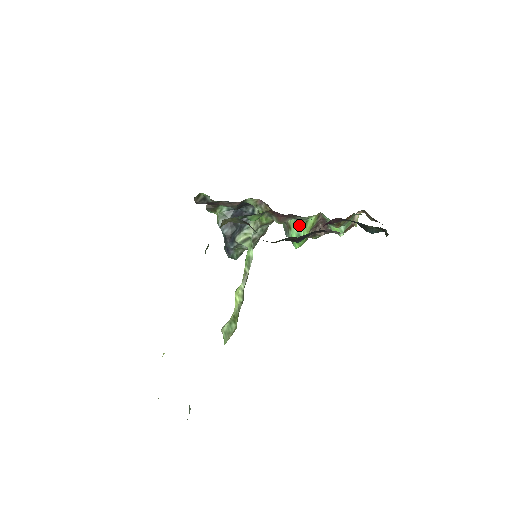
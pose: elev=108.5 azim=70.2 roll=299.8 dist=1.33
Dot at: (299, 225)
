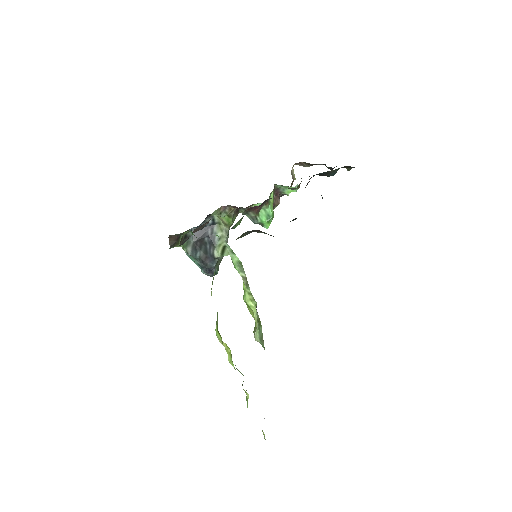
Dot at: (266, 206)
